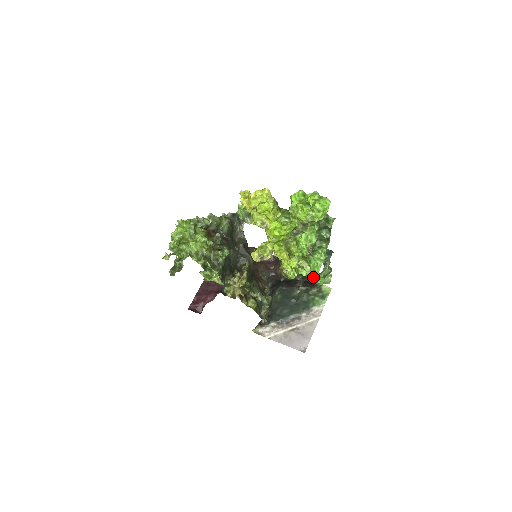
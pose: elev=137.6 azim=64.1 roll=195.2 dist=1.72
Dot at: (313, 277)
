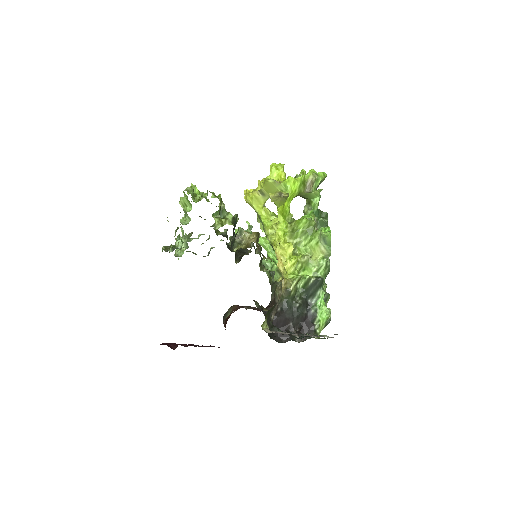
Dot at: (326, 232)
